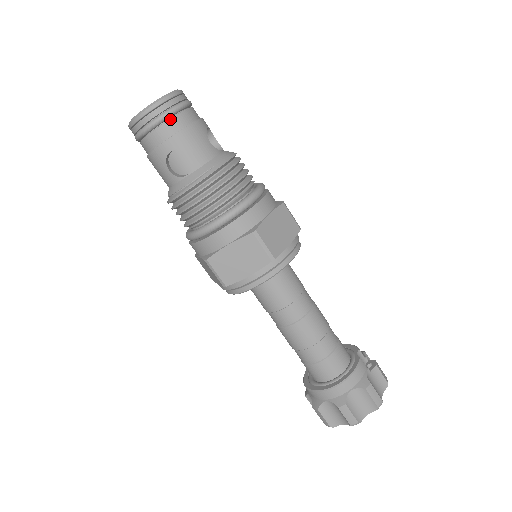
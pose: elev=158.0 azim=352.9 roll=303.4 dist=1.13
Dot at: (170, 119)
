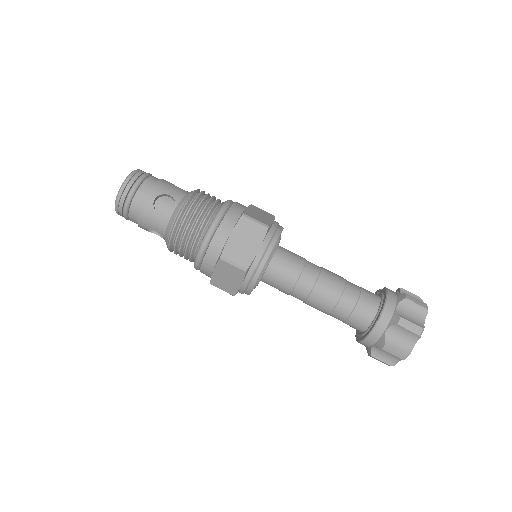
Dot at: (144, 181)
